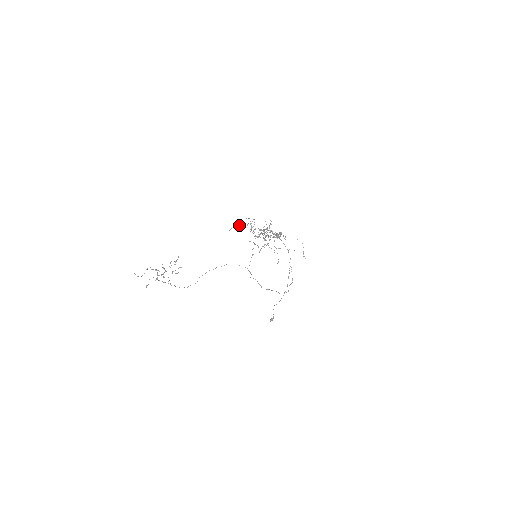
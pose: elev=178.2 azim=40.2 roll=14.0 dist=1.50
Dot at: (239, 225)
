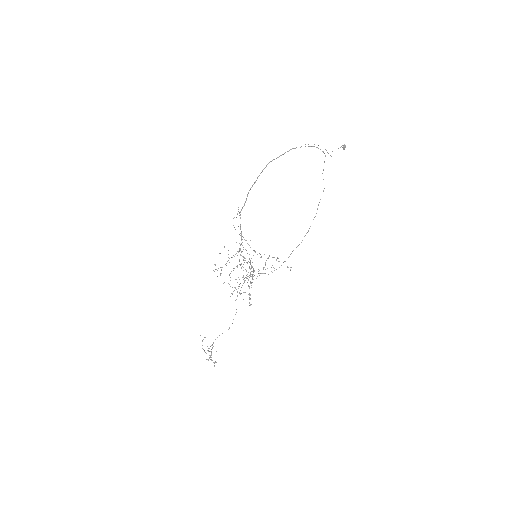
Dot at: occluded
